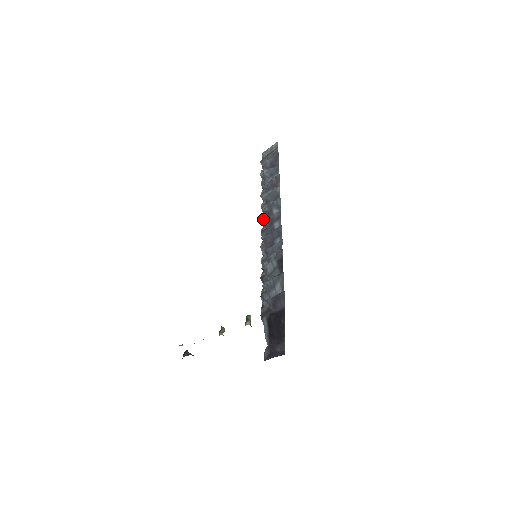
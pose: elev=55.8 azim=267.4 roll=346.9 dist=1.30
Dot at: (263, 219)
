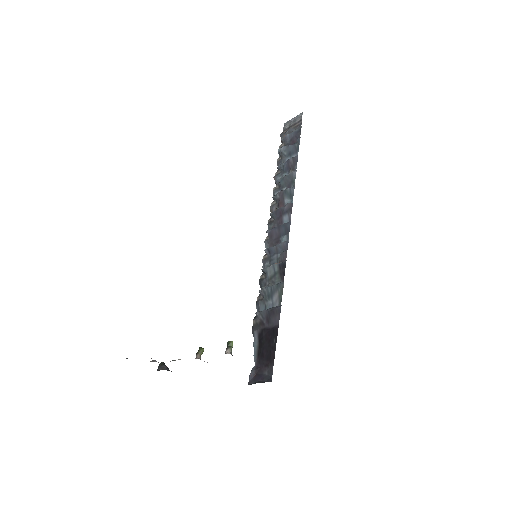
Dot at: (272, 207)
